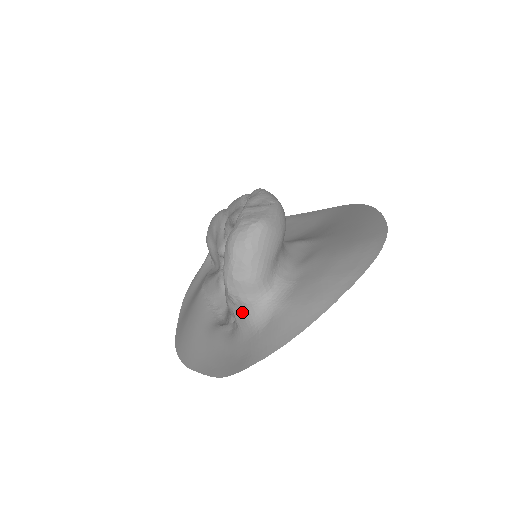
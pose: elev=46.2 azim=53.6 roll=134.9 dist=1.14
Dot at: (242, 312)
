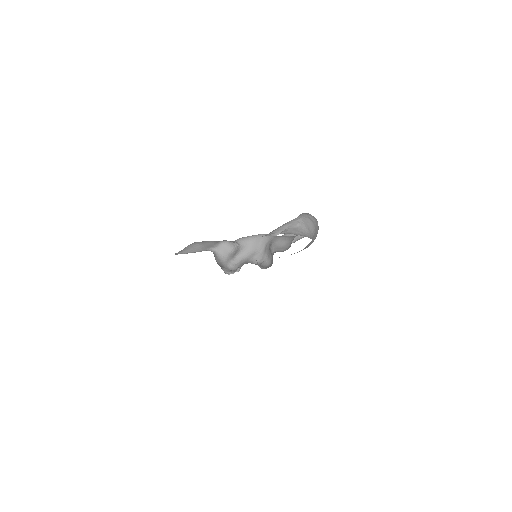
Dot at: (298, 229)
